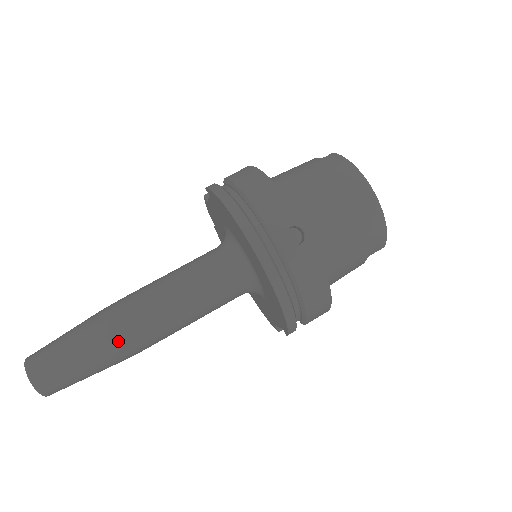
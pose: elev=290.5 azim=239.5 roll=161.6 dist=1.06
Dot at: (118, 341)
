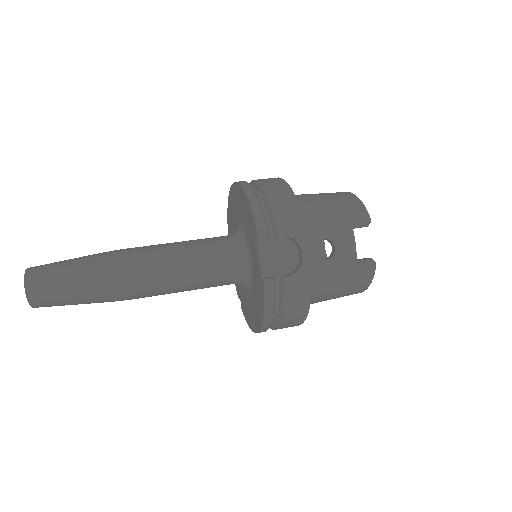
Dot at: (111, 252)
